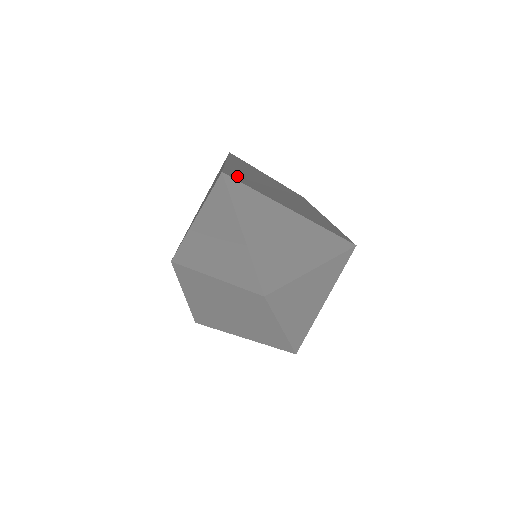
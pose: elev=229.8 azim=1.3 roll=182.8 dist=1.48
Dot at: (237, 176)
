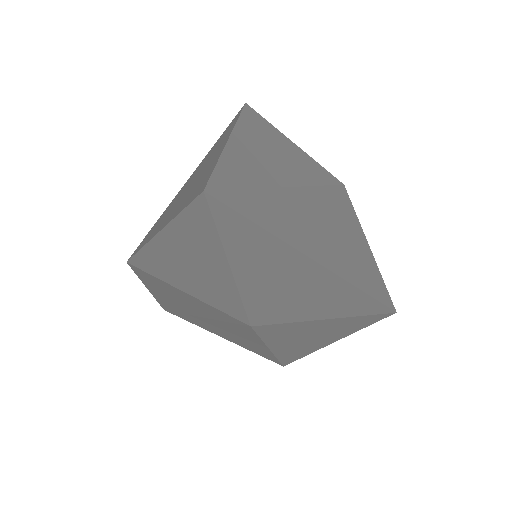
Dot at: (234, 188)
